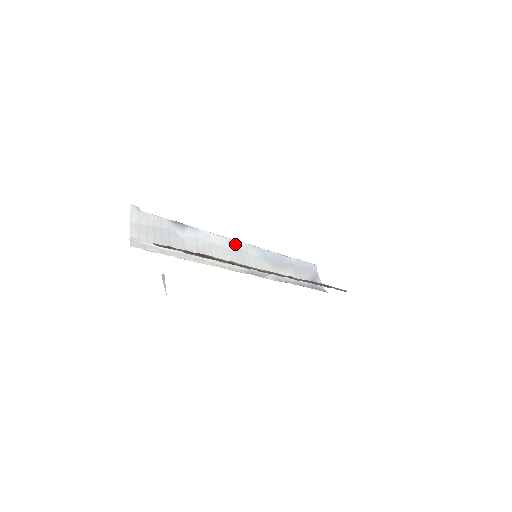
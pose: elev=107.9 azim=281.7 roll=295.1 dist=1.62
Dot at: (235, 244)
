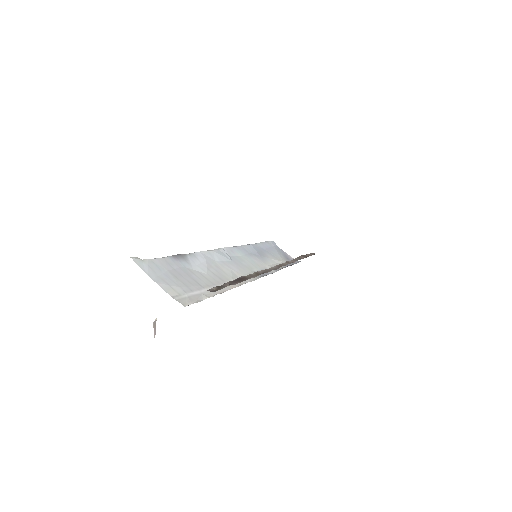
Dot at: (225, 253)
